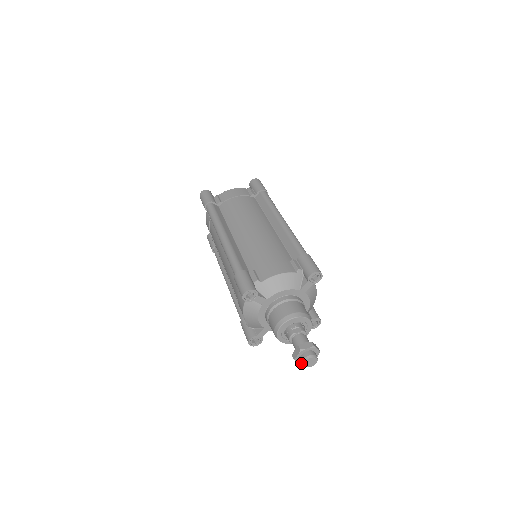
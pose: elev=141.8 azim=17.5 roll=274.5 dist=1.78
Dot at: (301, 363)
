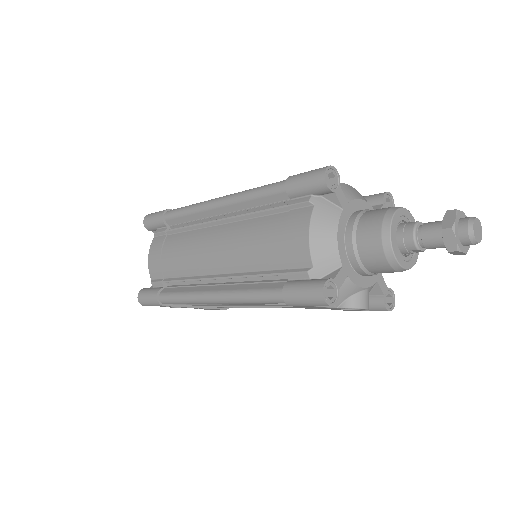
Dot at: (458, 244)
